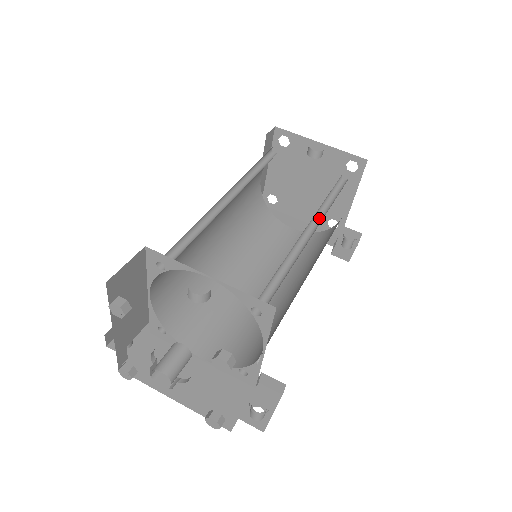
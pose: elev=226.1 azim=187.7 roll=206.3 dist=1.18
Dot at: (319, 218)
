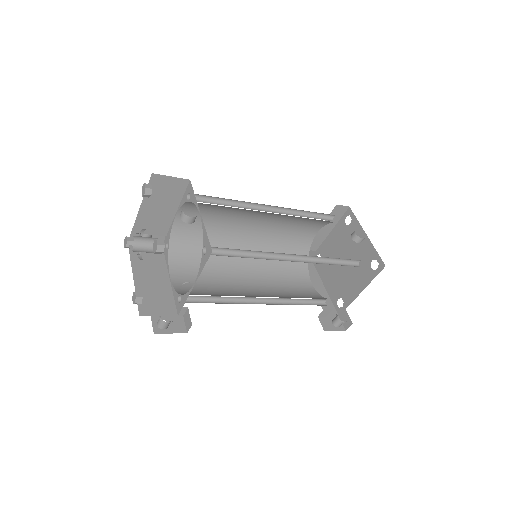
Dot at: (309, 262)
